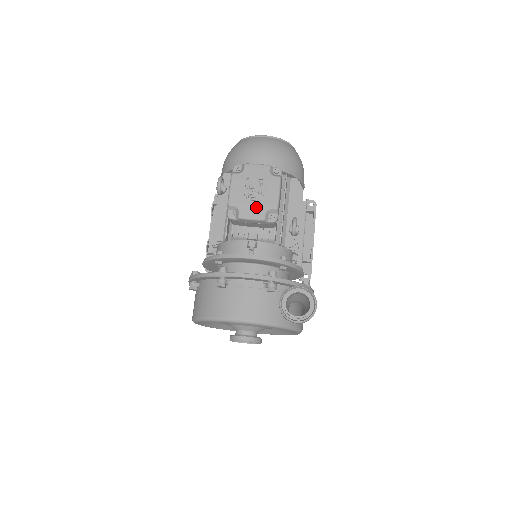
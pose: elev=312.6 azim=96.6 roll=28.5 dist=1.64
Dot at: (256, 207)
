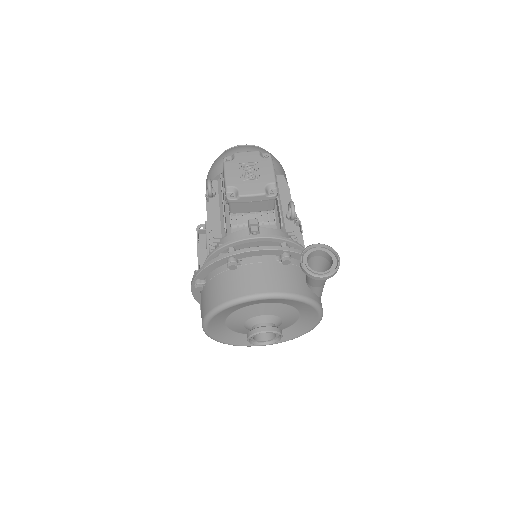
Dot at: (254, 184)
